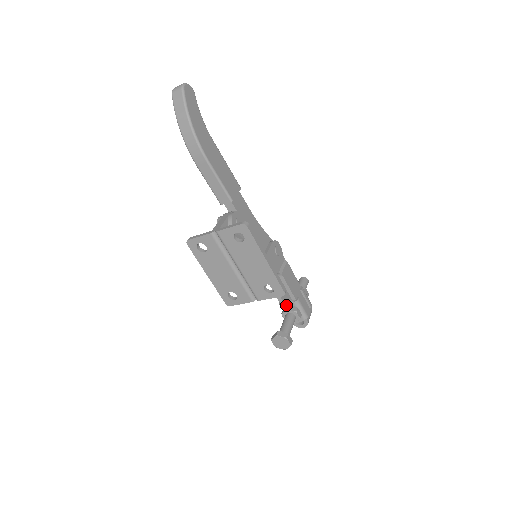
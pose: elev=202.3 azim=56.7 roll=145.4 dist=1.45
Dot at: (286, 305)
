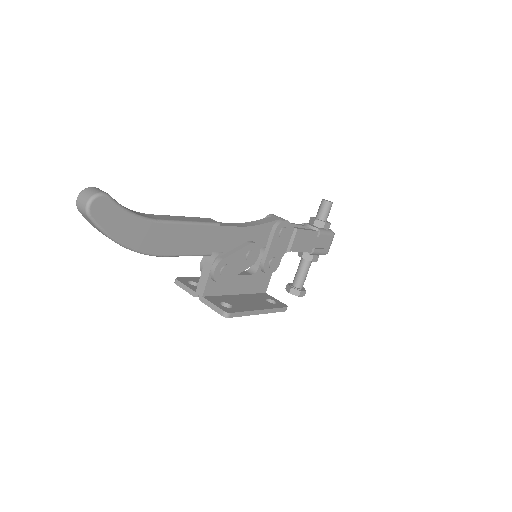
Dot at: occluded
